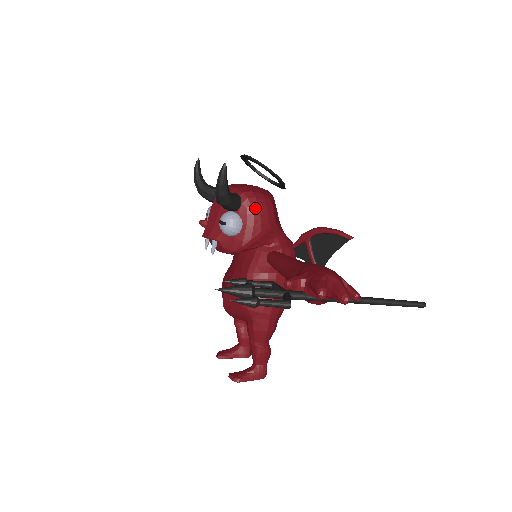
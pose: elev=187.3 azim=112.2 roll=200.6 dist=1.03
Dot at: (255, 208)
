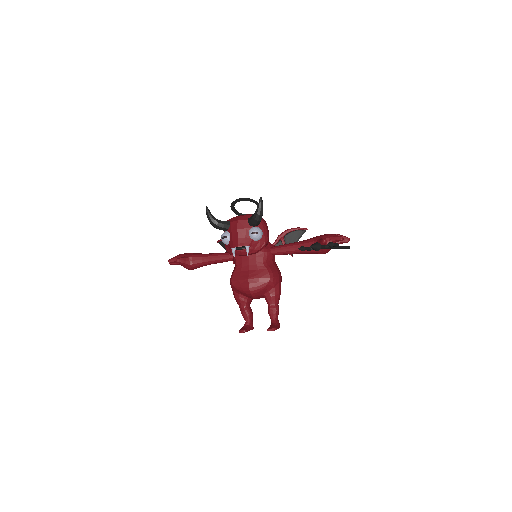
Dot at: (265, 223)
